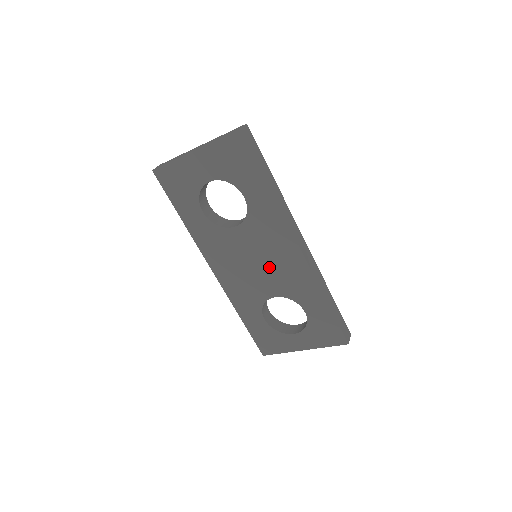
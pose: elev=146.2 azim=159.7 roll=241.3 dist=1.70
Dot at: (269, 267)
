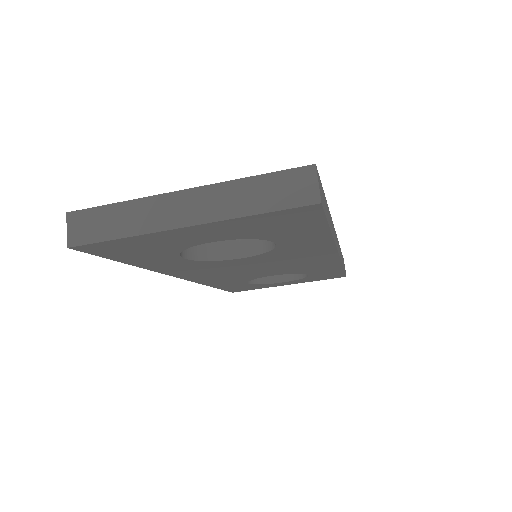
Dot at: (279, 267)
